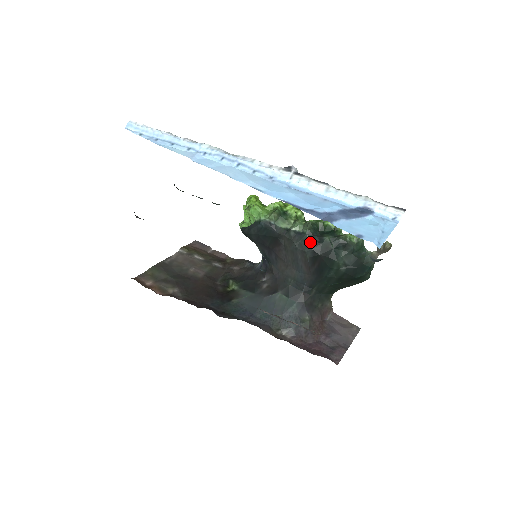
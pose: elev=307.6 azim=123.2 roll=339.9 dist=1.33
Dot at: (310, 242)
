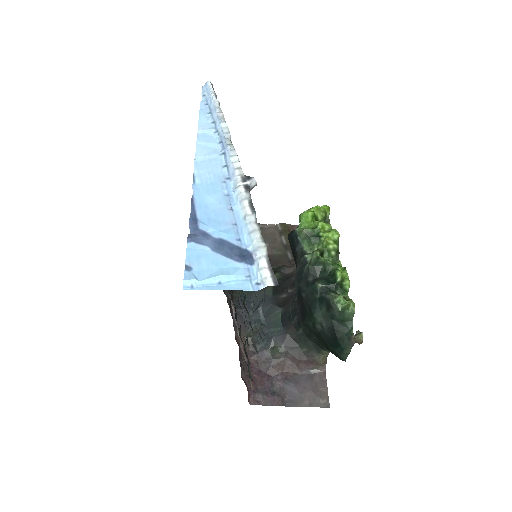
Dot at: (303, 277)
